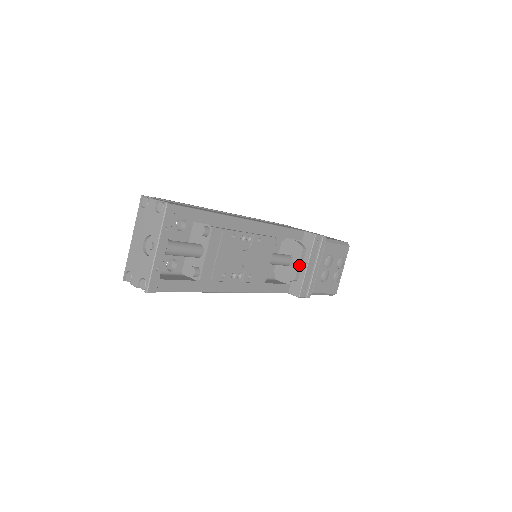
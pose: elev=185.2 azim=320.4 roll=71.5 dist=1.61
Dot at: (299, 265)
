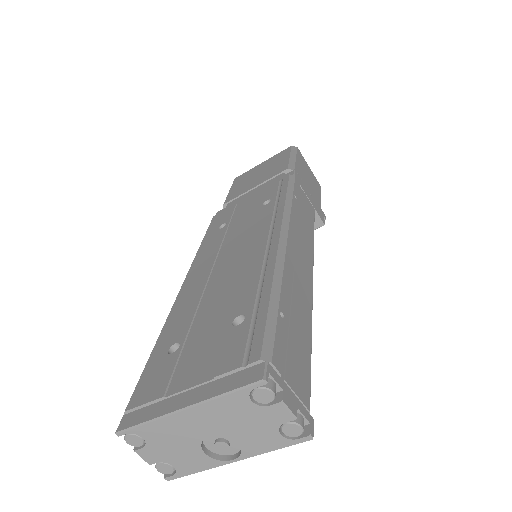
Dot at: occluded
